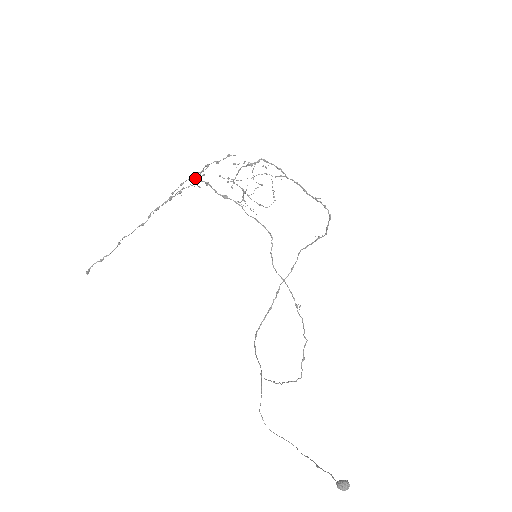
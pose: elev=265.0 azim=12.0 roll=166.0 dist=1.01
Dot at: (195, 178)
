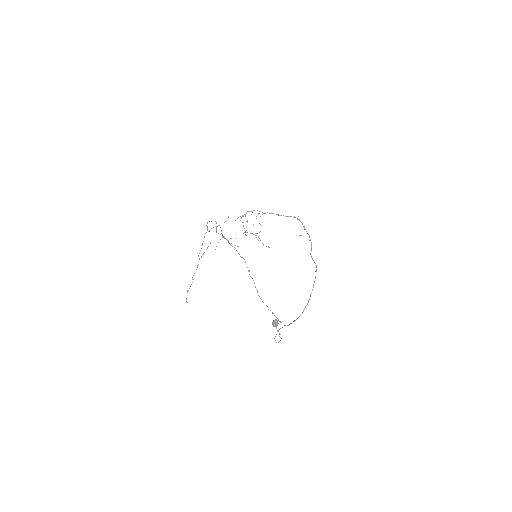
Dot at: (209, 230)
